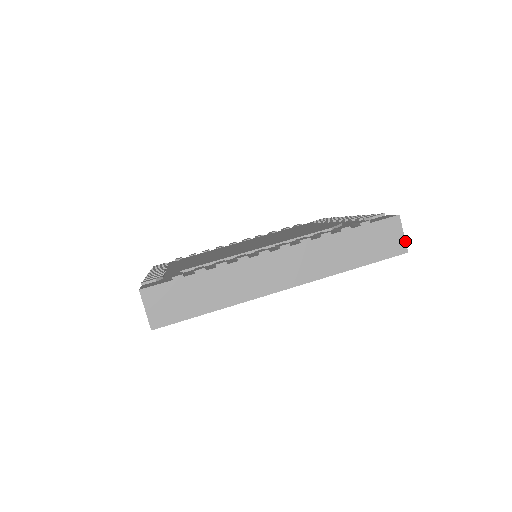
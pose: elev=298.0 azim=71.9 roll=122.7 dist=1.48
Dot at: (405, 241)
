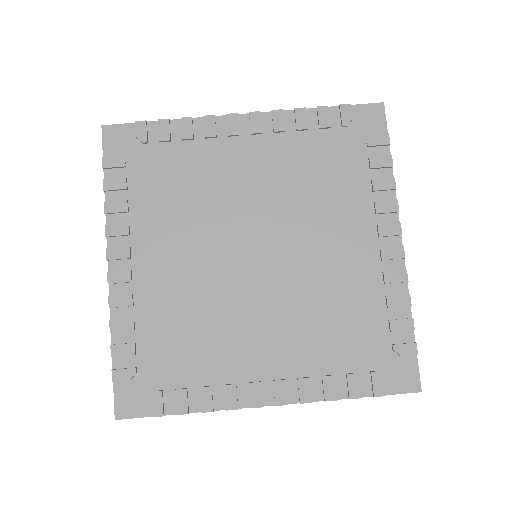
Dot at: occluded
